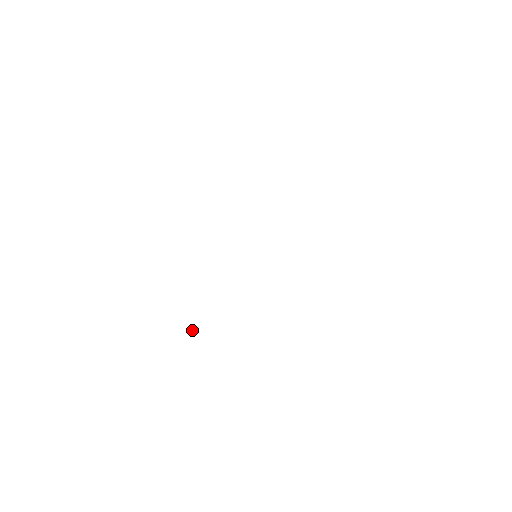
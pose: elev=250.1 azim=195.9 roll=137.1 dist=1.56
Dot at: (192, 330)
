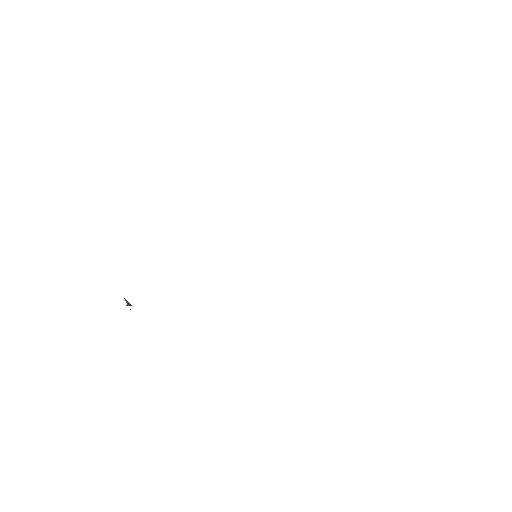
Dot at: (131, 305)
